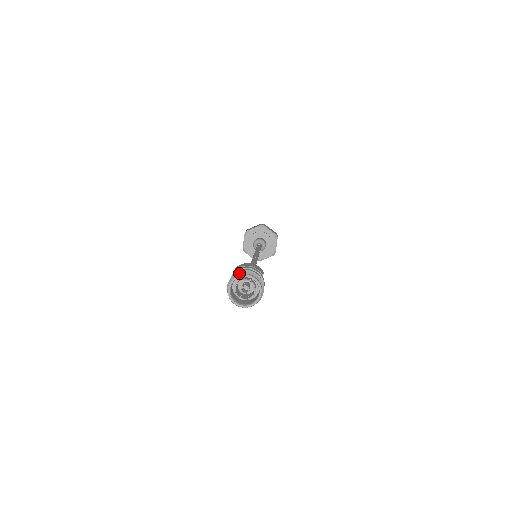
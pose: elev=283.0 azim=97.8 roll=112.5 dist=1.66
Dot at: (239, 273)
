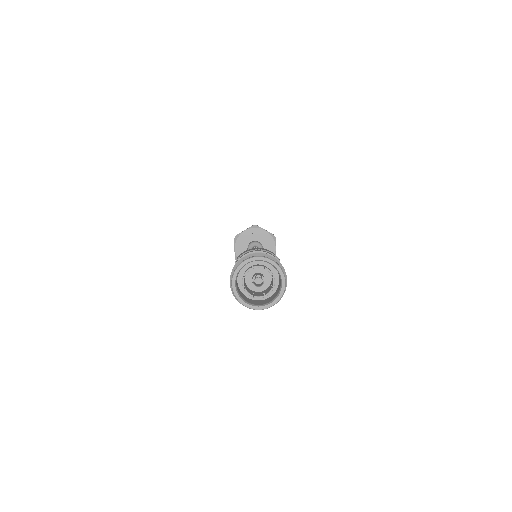
Dot at: (245, 257)
